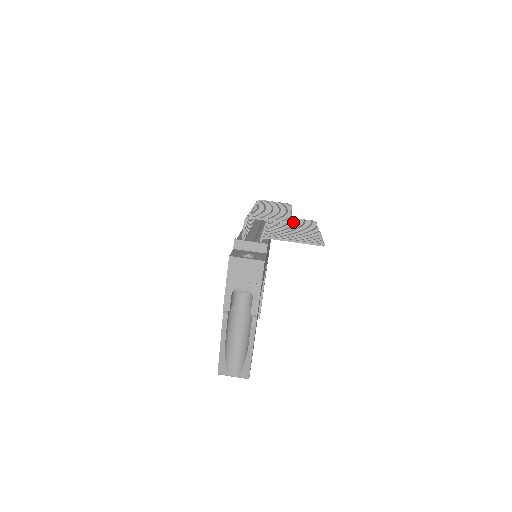
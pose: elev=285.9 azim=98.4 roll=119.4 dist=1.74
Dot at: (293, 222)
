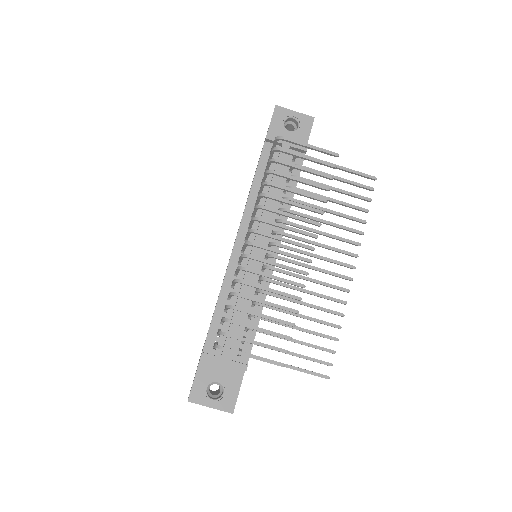
Dot at: (326, 211)
